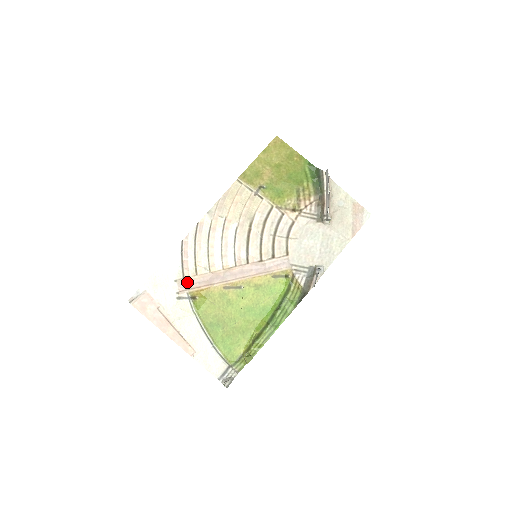
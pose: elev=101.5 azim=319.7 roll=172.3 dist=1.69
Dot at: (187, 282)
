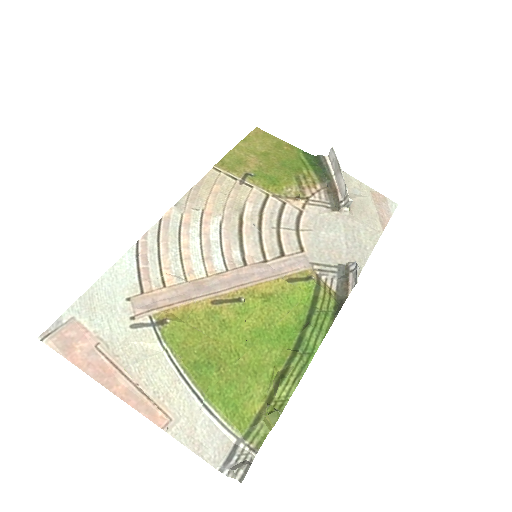
Dot at: (148, 299)
